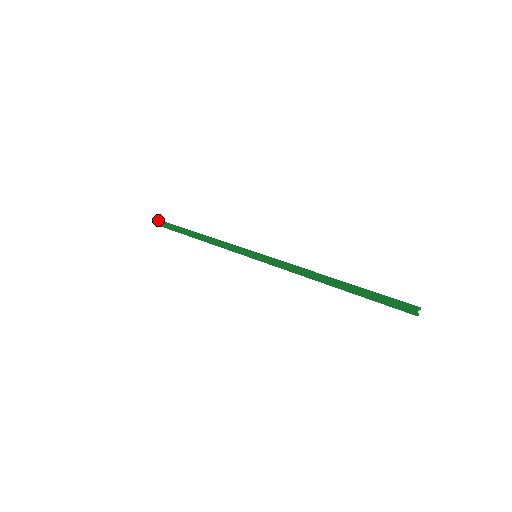
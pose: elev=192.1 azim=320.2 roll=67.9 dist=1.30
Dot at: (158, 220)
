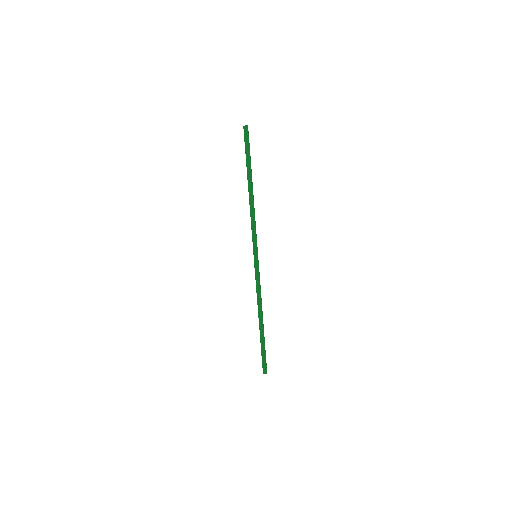
Dot at: occluded
